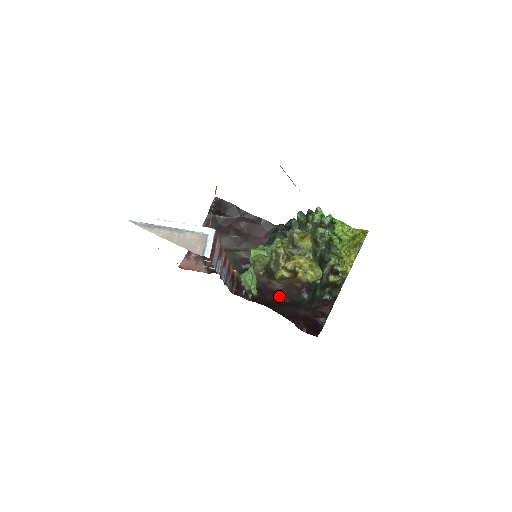
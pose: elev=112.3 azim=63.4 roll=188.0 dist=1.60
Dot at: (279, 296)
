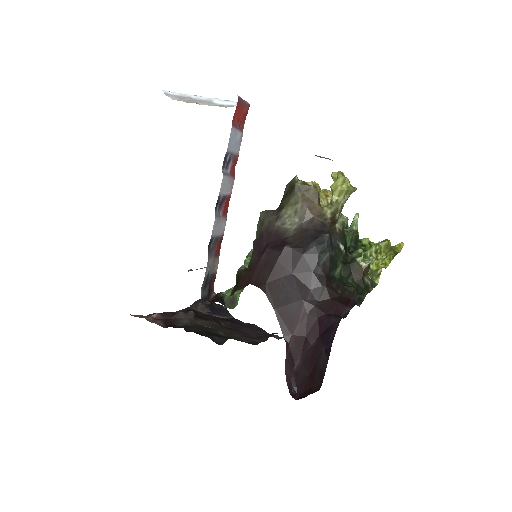
Dot at: (286, 240)
